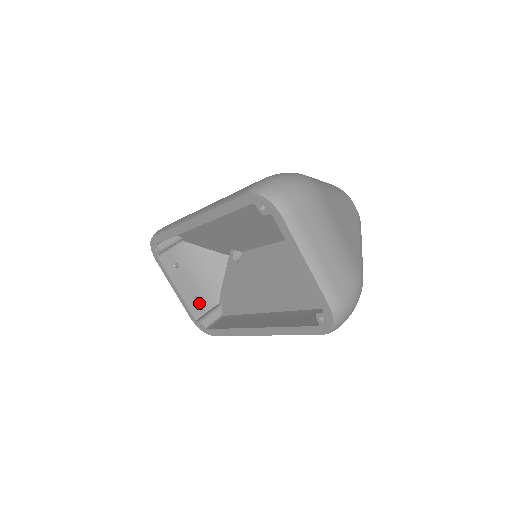
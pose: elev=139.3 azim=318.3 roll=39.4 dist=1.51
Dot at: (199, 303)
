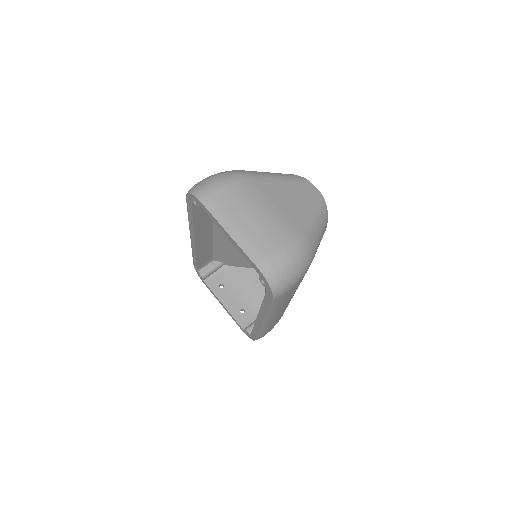
Dot at: (246, 315)
